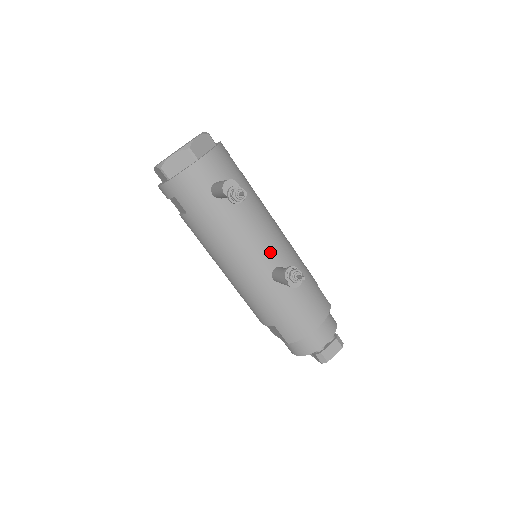
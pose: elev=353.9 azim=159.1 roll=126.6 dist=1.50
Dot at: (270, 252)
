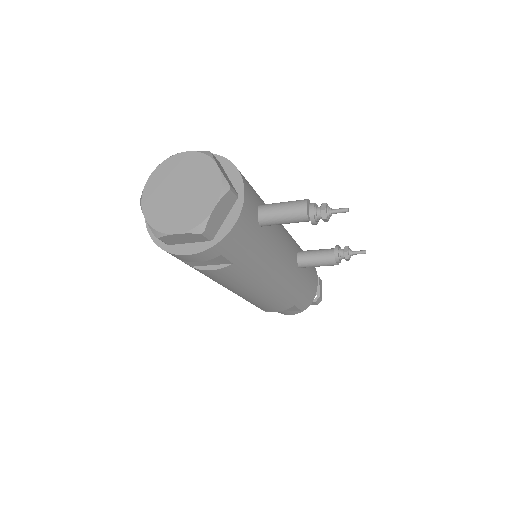
Dot at: (292, 245)
